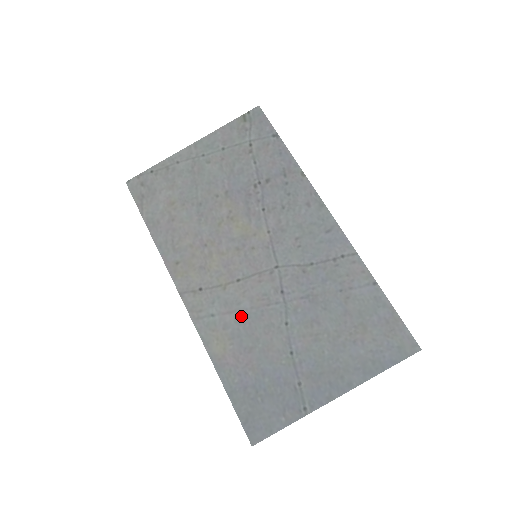
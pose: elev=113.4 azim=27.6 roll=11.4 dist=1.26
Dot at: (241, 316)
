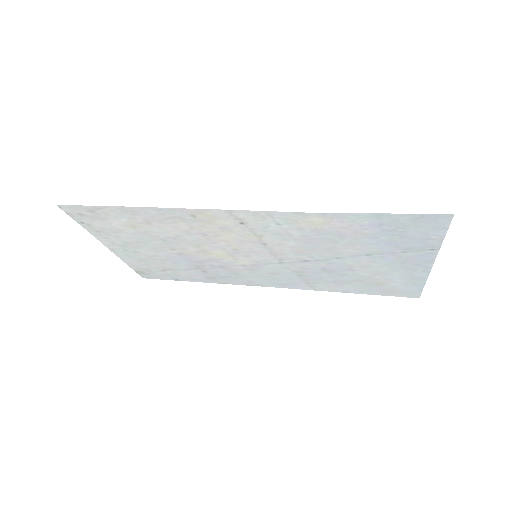
Dot at: (301, 239)
